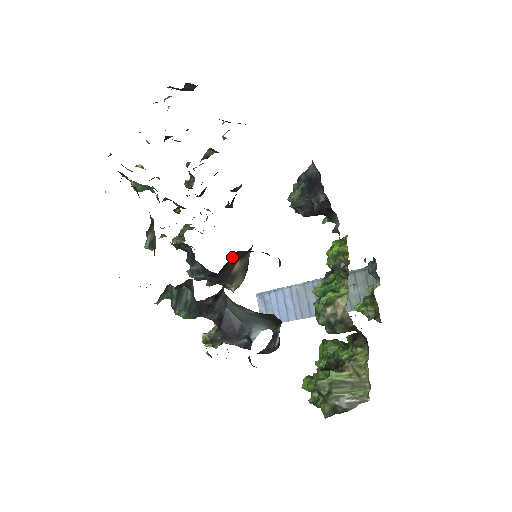
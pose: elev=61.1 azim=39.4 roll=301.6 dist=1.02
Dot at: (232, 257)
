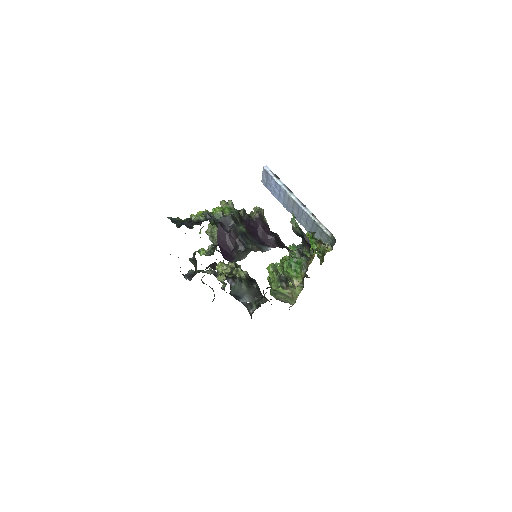
Dot at: occluded
